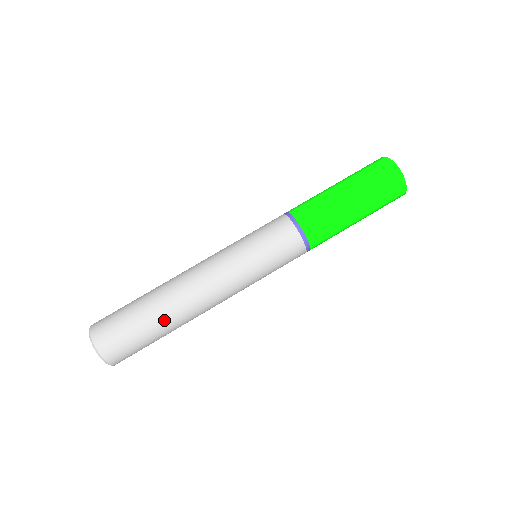
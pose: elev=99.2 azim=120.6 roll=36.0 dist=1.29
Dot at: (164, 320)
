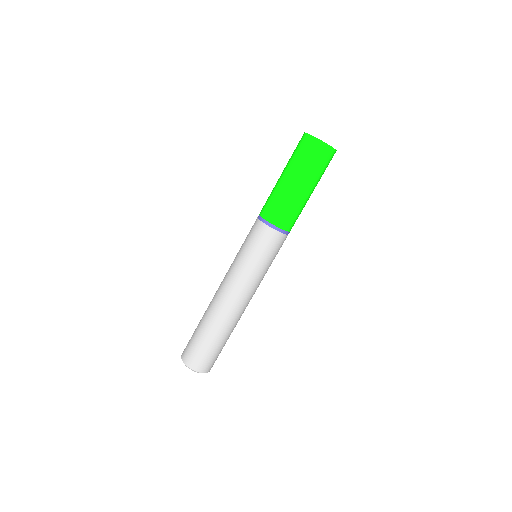
Dot at: (220, 331)
